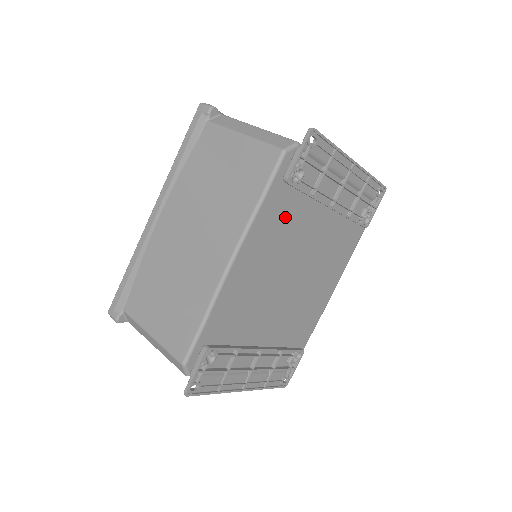
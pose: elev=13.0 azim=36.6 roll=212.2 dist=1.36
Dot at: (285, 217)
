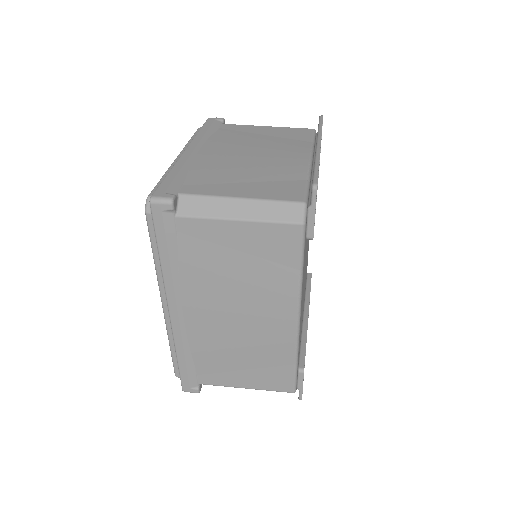
Dot at: occluded
